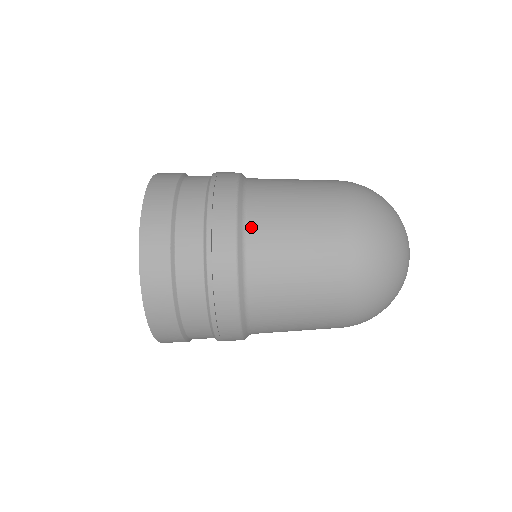
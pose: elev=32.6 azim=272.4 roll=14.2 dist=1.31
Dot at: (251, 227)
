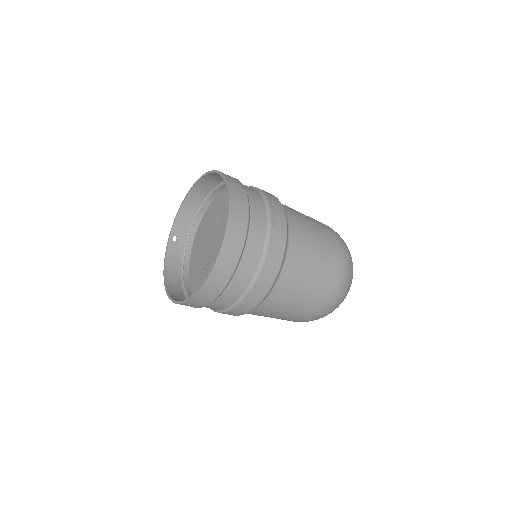
Dot at: (273, 294)
